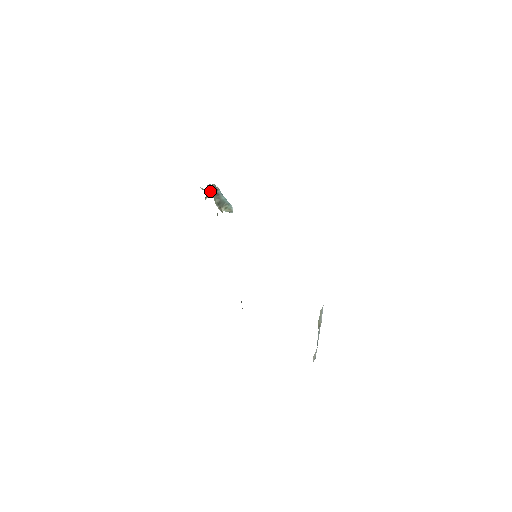
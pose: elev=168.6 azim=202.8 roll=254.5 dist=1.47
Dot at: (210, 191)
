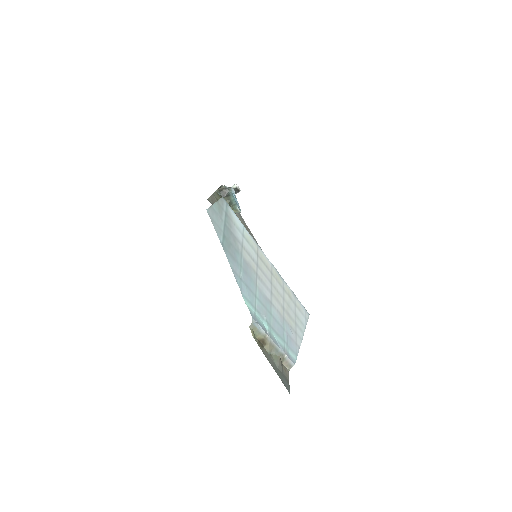
Dot at: (222, 193)
